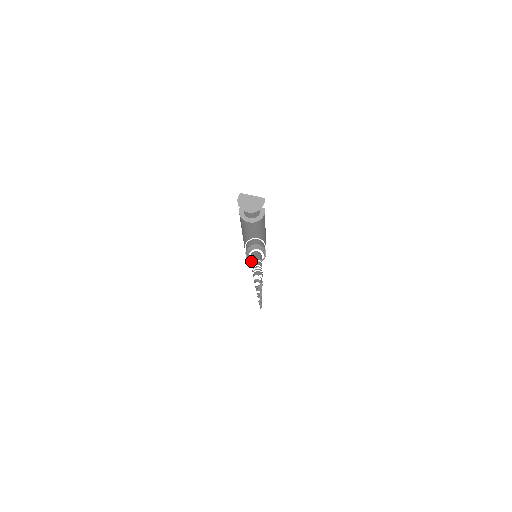
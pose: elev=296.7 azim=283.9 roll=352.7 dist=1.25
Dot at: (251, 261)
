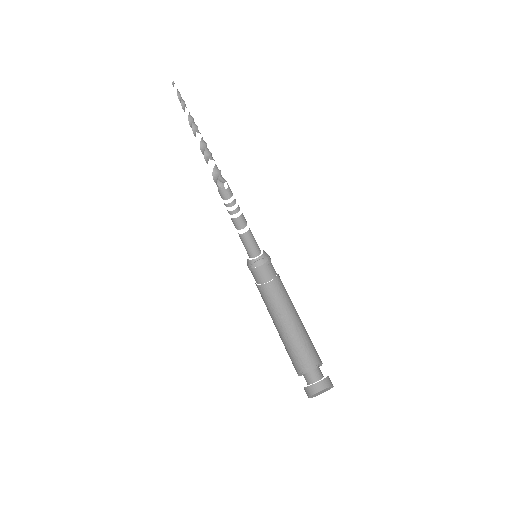
Dot at: (261, 270)
